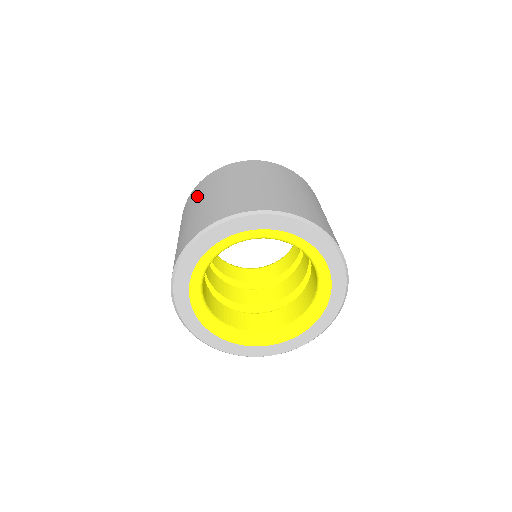
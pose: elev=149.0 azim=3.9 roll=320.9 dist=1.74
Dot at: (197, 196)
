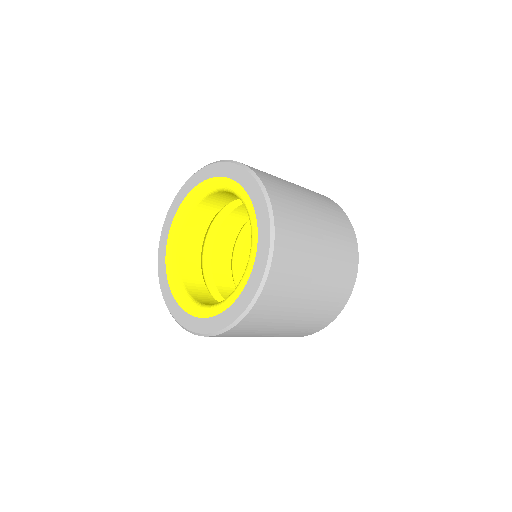
Dot at: occluded
